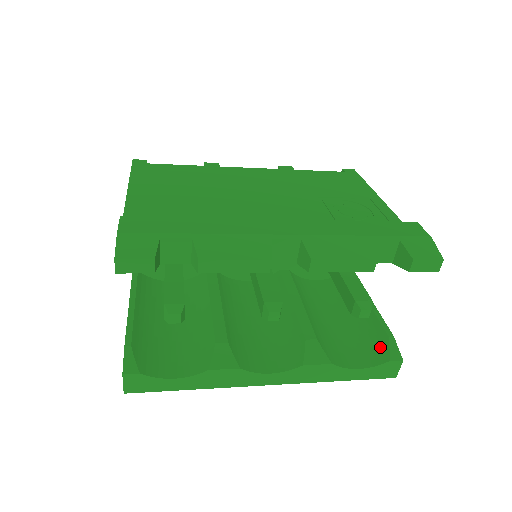
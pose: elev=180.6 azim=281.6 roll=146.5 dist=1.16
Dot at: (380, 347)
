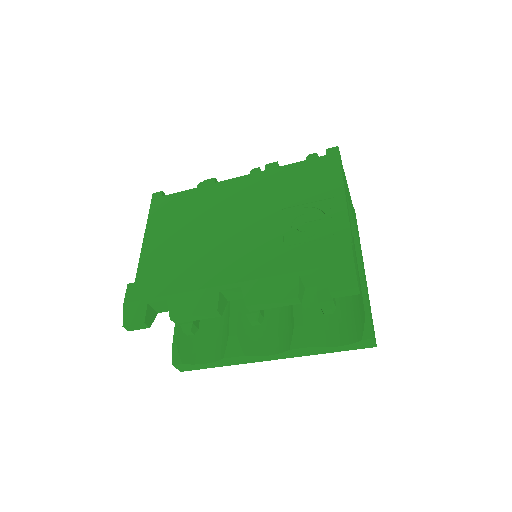
Dot at: (358, 325)
